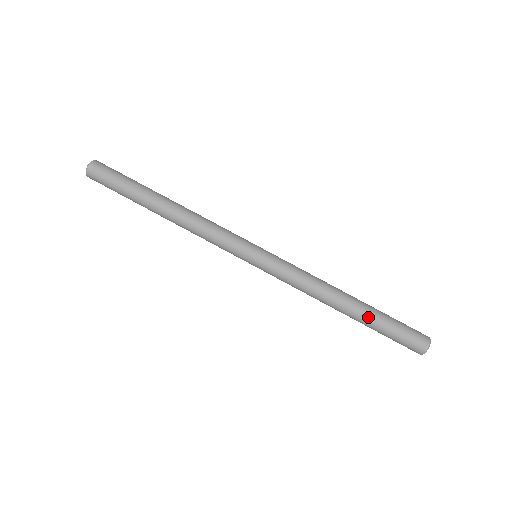
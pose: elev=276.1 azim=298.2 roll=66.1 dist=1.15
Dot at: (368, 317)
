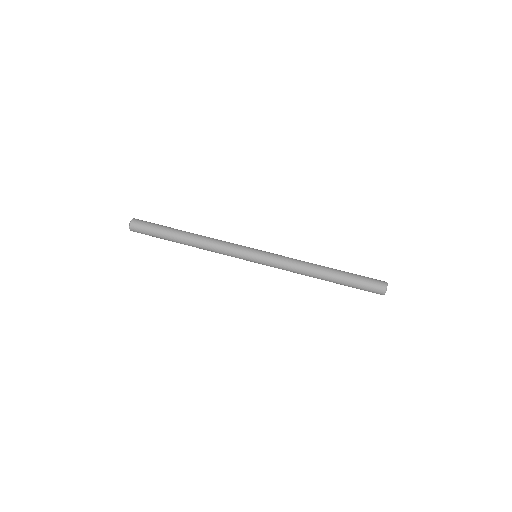
Dot at: (341, 276)
